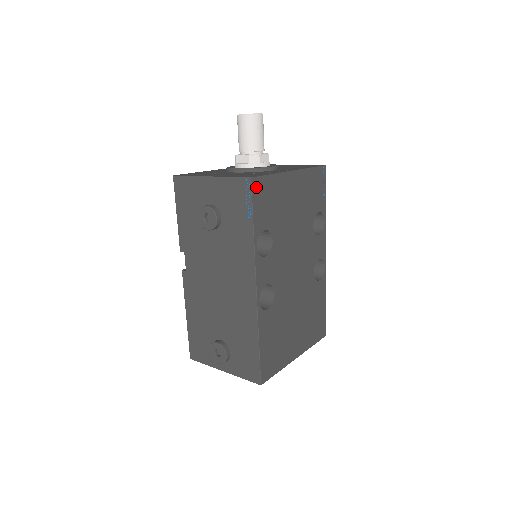
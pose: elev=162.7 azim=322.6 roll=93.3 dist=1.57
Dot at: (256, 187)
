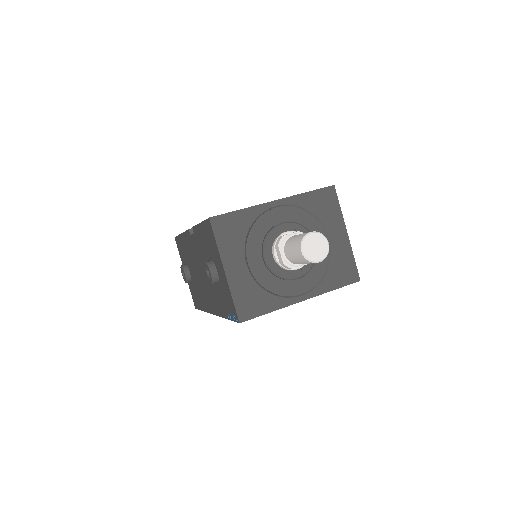
Dot at: occluded
